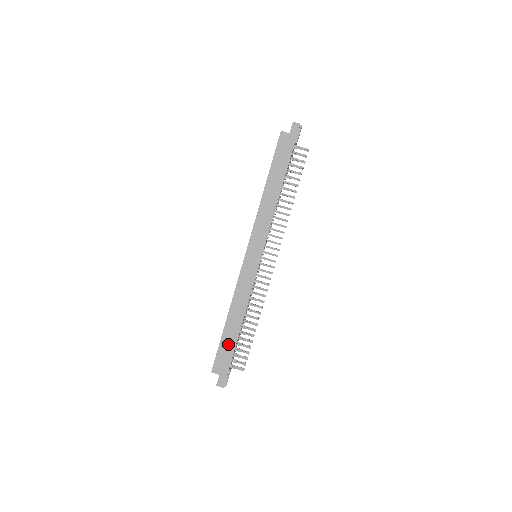
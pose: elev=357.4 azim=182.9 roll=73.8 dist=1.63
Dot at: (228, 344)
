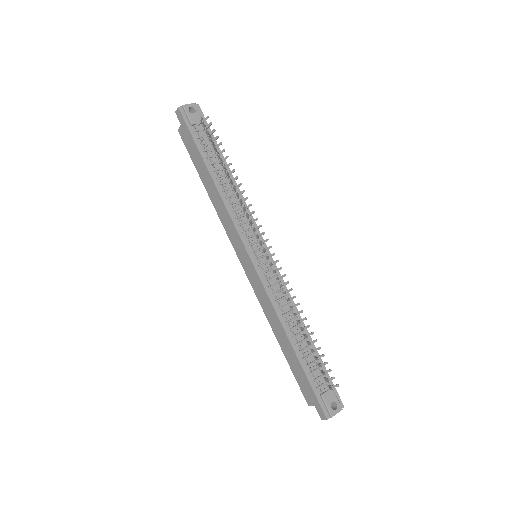
Dot at: (296, 367)
